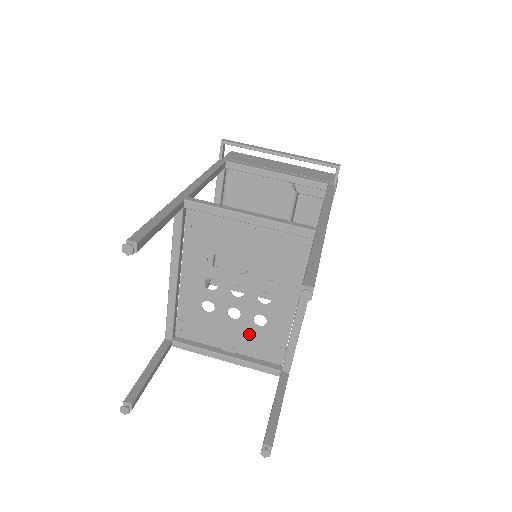
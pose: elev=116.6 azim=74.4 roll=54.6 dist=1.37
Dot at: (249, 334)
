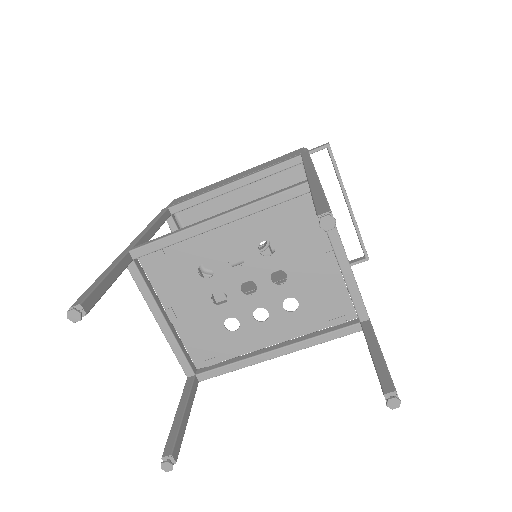
Dot at: (207, 323)
